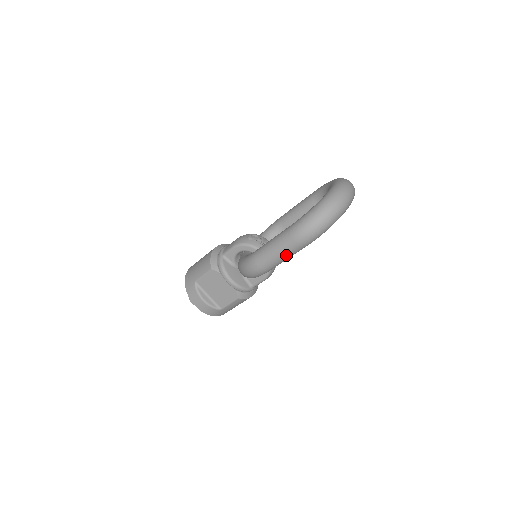
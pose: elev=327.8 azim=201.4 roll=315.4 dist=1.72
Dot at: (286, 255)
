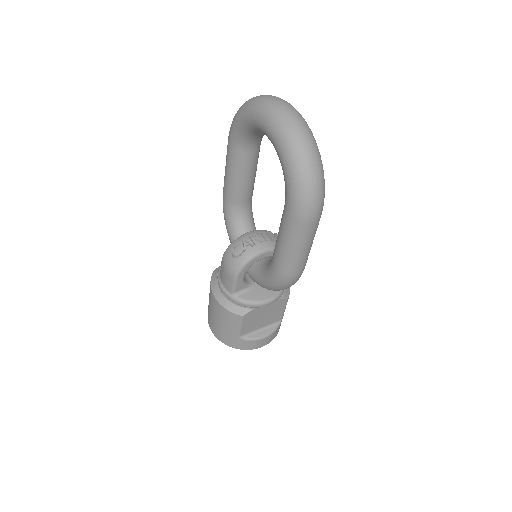
Dot at: (313, 238)
